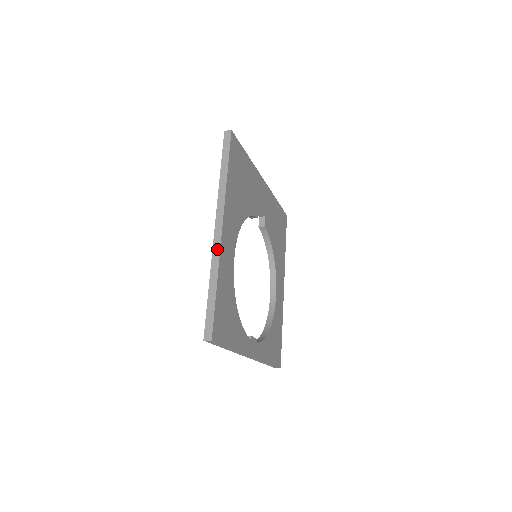
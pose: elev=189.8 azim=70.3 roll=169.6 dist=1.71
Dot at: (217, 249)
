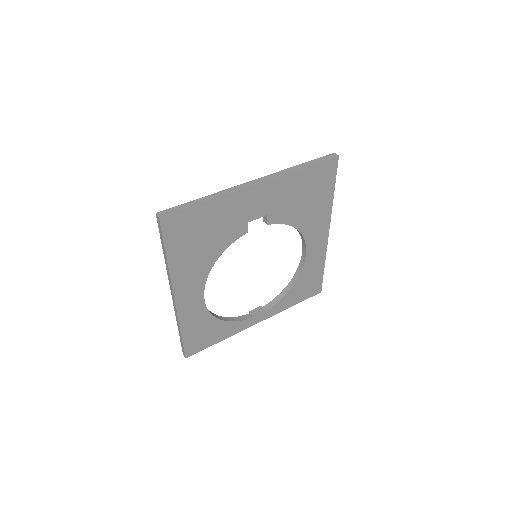
Dot at: (176, 311)
